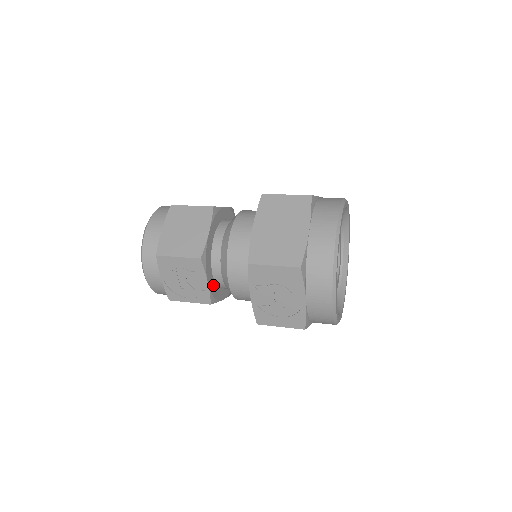
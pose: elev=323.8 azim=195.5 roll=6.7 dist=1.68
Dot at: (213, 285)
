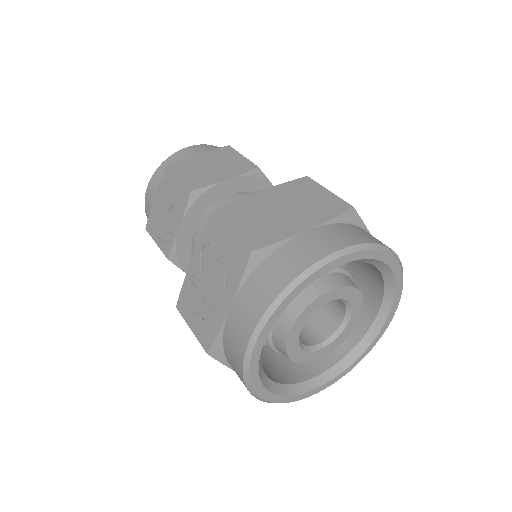
Dot at: (187, 241)
